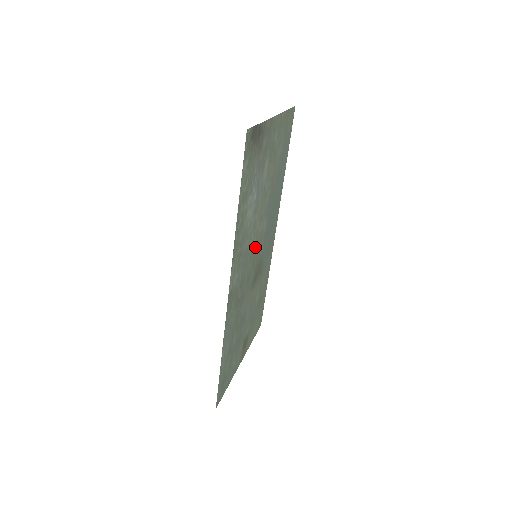
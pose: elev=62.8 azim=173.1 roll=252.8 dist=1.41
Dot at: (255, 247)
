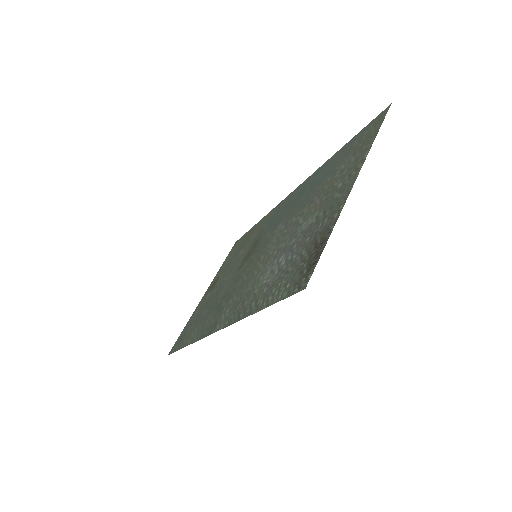
Dot at: (259, 257)
